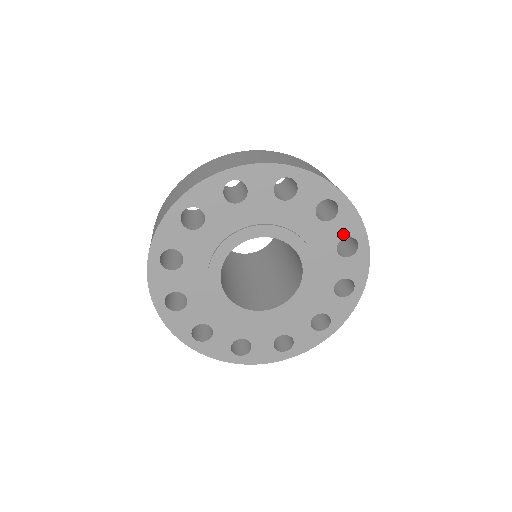
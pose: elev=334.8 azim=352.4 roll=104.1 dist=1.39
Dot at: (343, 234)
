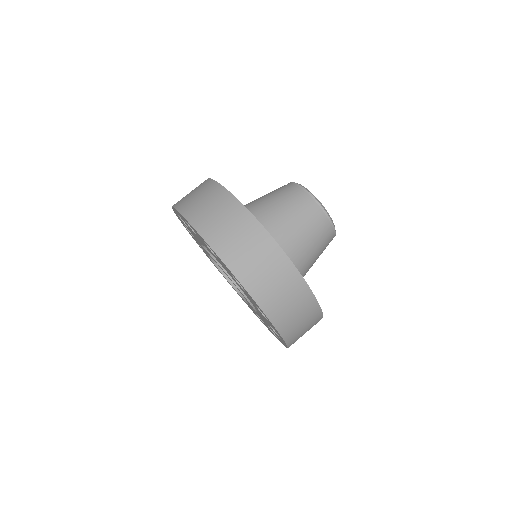
Dot at: occluded
